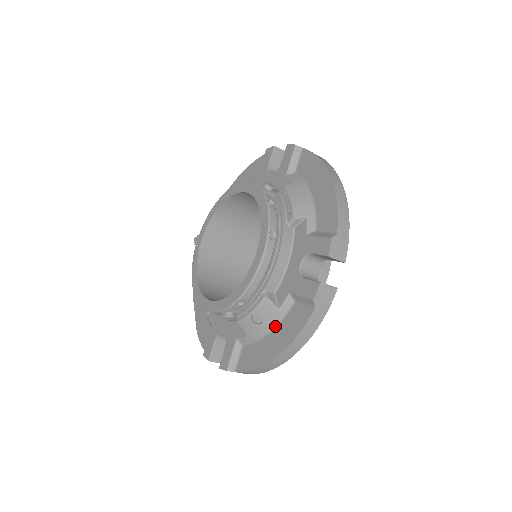
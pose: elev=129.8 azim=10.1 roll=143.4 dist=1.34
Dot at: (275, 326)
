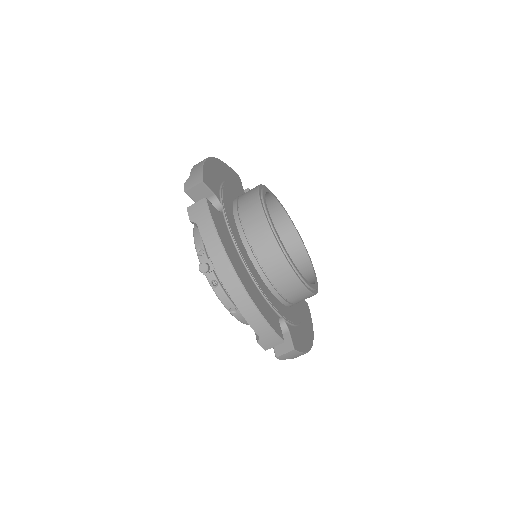
Dot at: occluded
